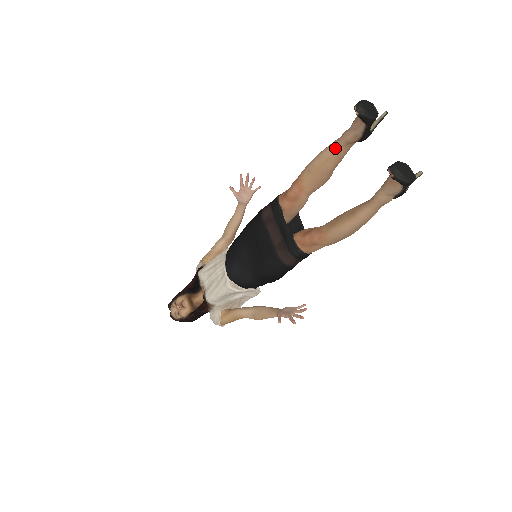
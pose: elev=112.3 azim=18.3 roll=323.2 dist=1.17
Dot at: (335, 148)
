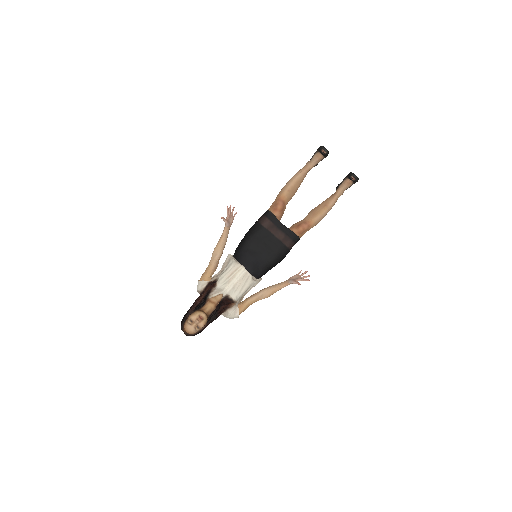
Dot at: (303, 174)
